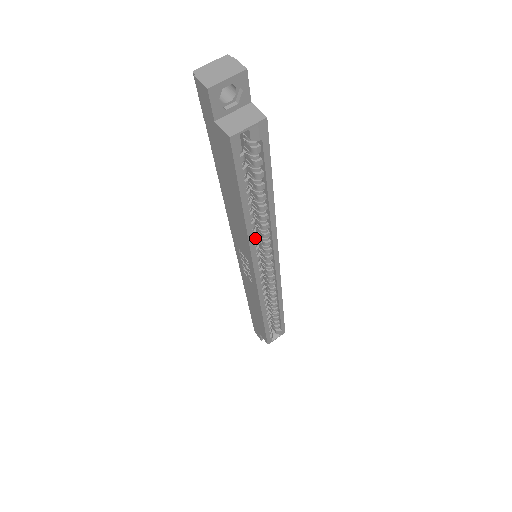
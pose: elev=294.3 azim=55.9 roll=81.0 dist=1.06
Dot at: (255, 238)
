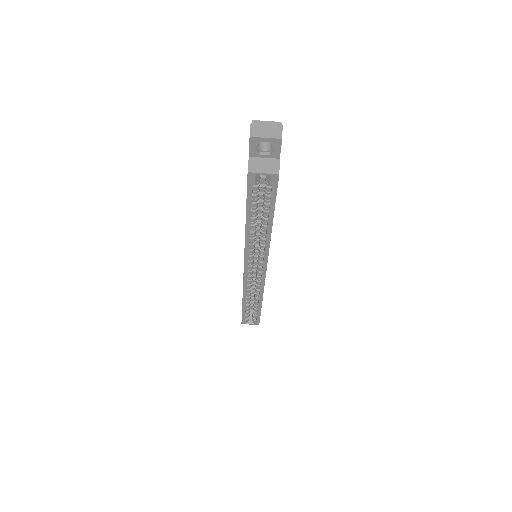
Dot at: (253, 243)
